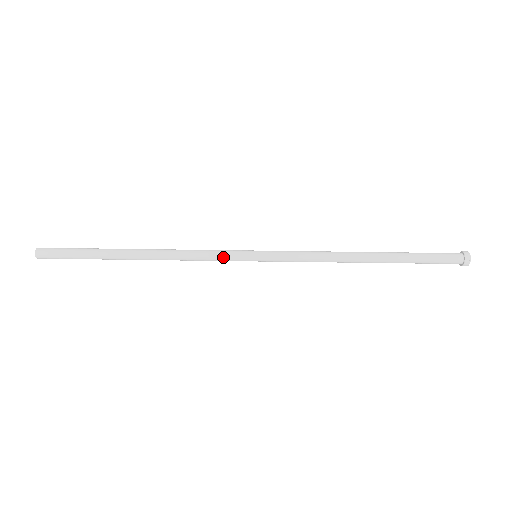
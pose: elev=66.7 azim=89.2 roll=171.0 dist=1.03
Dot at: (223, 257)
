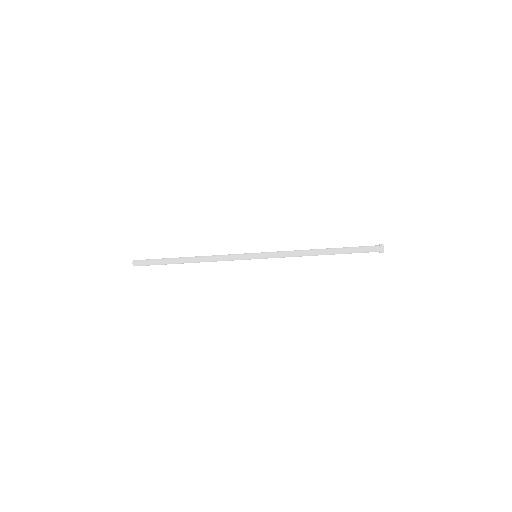
Dot at: occluded
